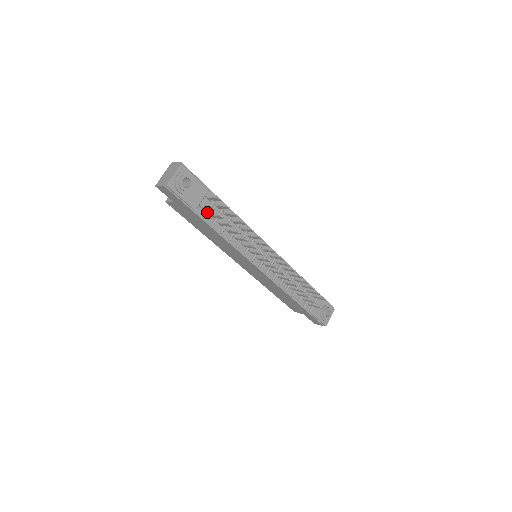
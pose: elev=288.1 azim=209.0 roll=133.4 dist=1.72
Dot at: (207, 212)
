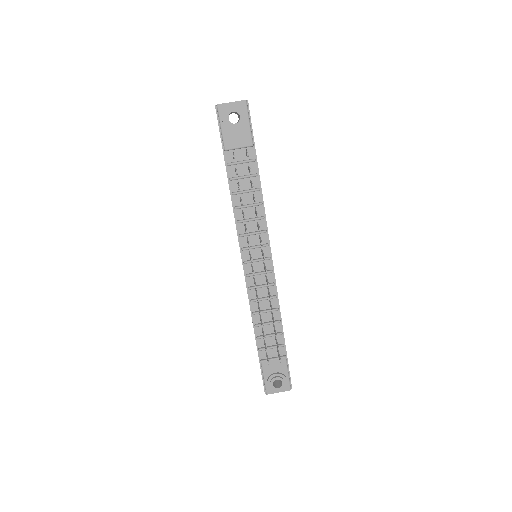
Dot at: (234, 163)
